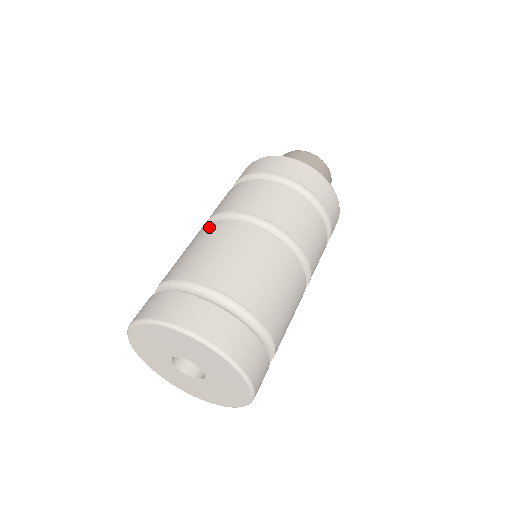
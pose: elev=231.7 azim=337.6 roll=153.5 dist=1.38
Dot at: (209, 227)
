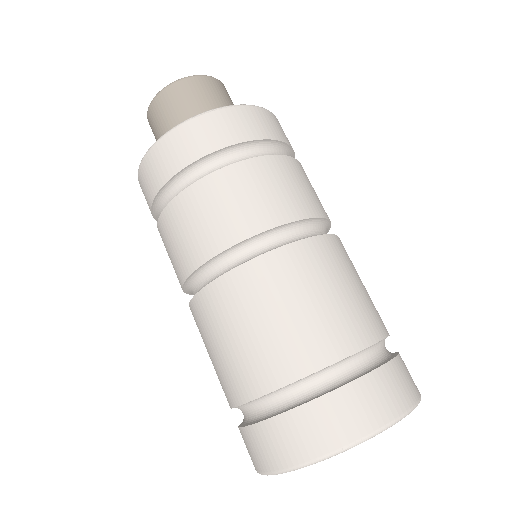
Dot at: (311, 250)
